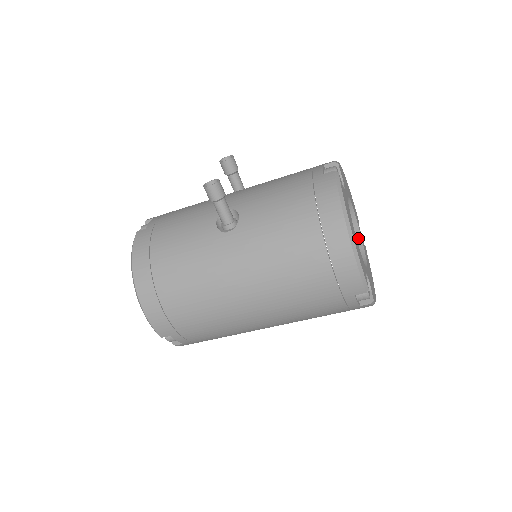
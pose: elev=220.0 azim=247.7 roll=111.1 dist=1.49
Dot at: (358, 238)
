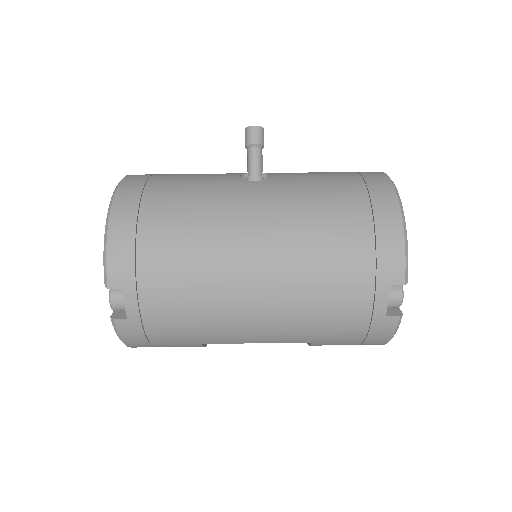
Dot at: occluded
